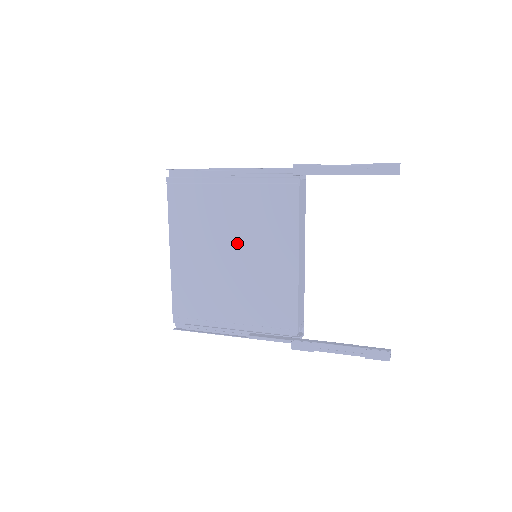
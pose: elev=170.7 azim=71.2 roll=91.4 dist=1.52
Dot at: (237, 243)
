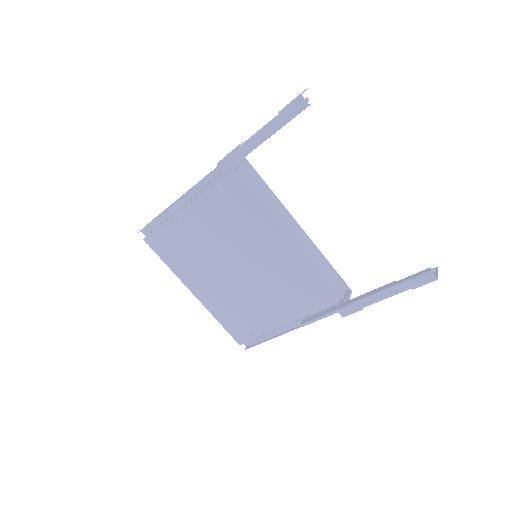
Dot at: (232, 256)
